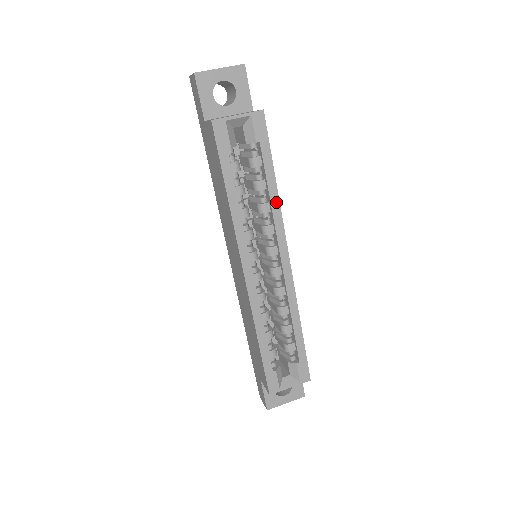
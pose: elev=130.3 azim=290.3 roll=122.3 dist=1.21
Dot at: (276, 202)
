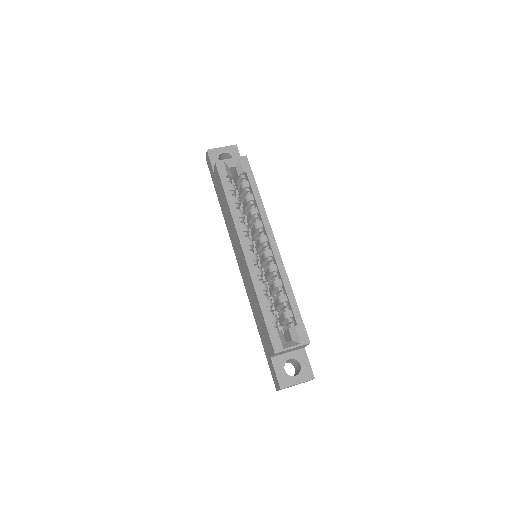
Dot at: (261, 206)
